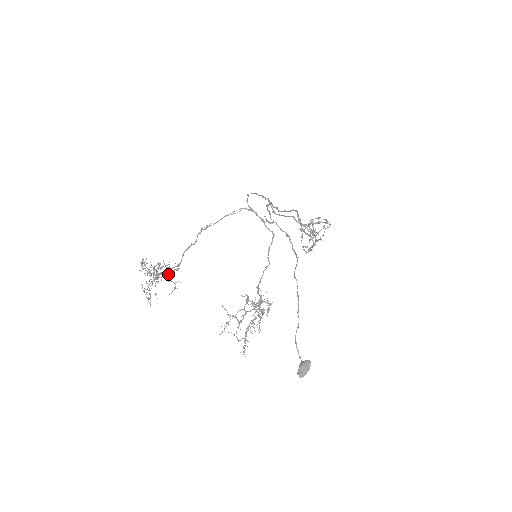
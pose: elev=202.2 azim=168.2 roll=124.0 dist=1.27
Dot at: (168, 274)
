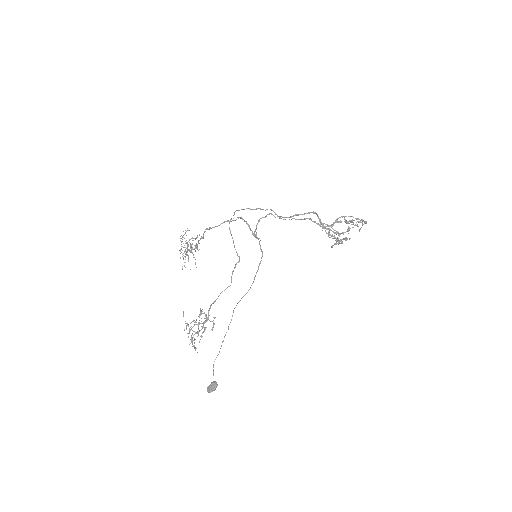
Dot at: (195, 250)
